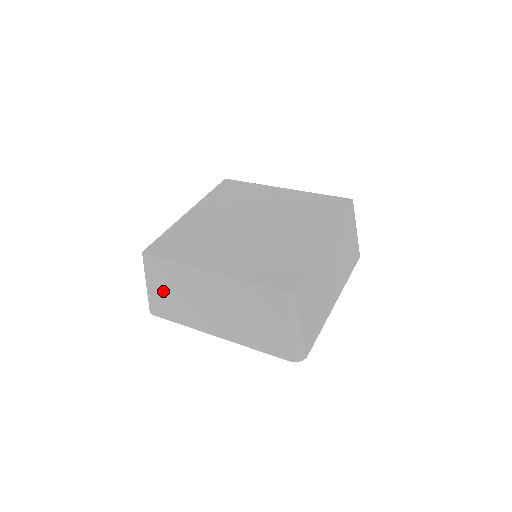
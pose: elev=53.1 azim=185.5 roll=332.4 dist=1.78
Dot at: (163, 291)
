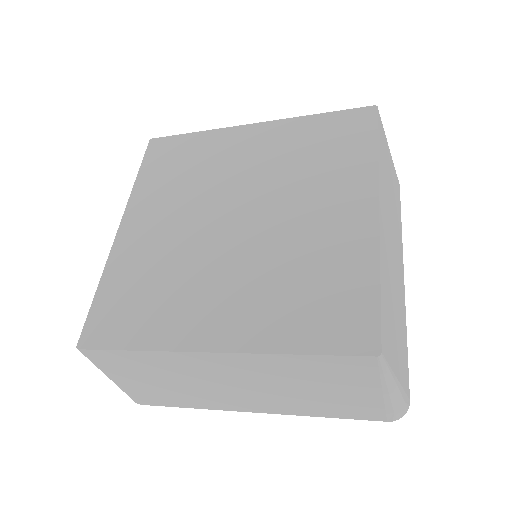
Dot at: (140, 382)
